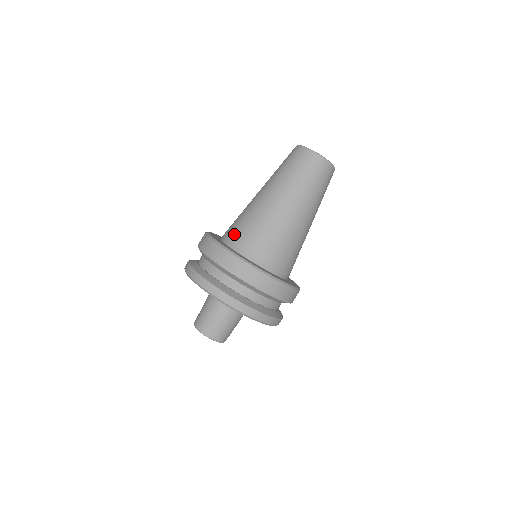
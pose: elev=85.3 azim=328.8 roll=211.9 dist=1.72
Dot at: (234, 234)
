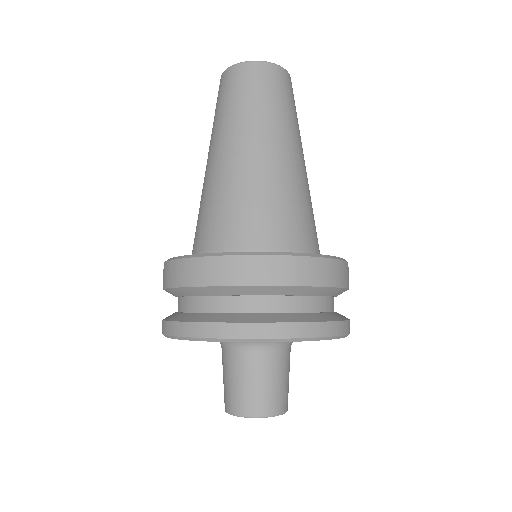
Dot at: (223, 233)
